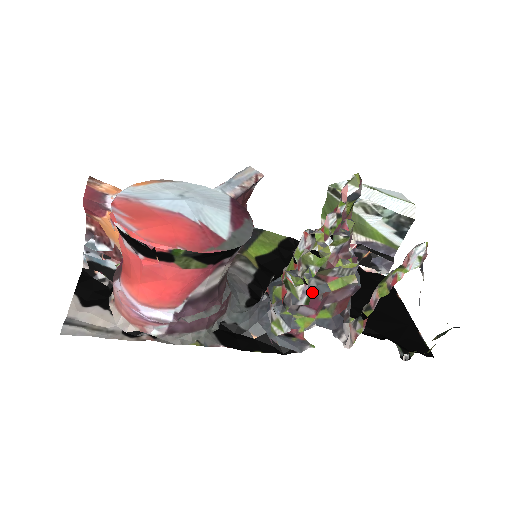
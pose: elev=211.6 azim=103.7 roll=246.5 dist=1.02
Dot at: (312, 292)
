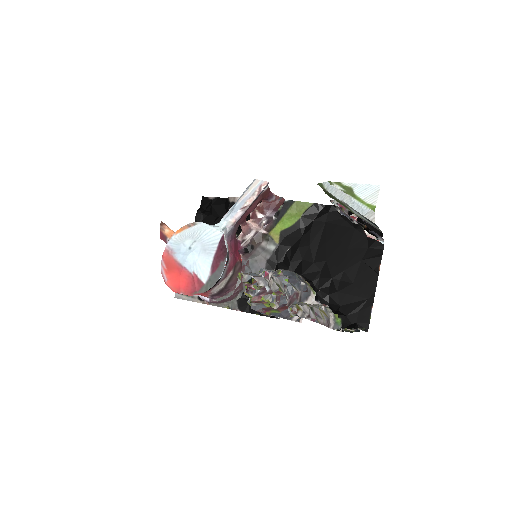
Dot at: (253, 309)
